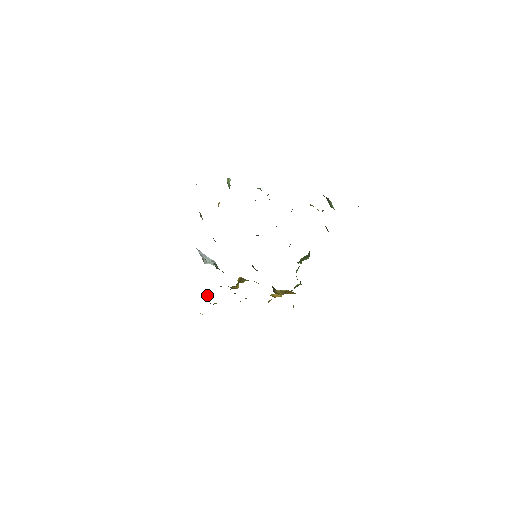
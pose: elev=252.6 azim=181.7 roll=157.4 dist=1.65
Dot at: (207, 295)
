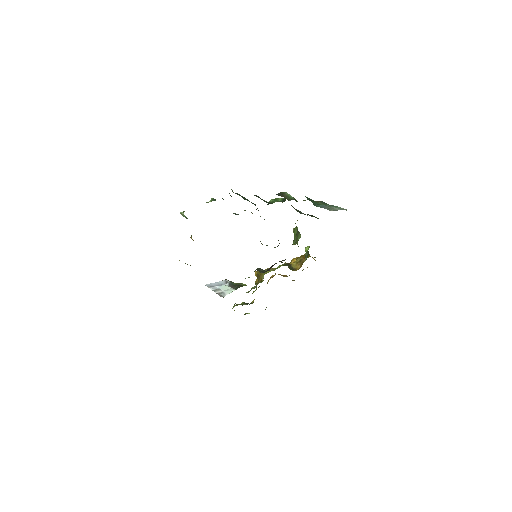
Dot at: (242, 303)
